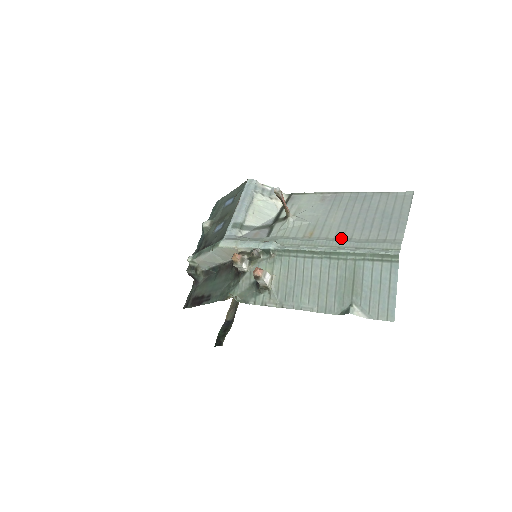
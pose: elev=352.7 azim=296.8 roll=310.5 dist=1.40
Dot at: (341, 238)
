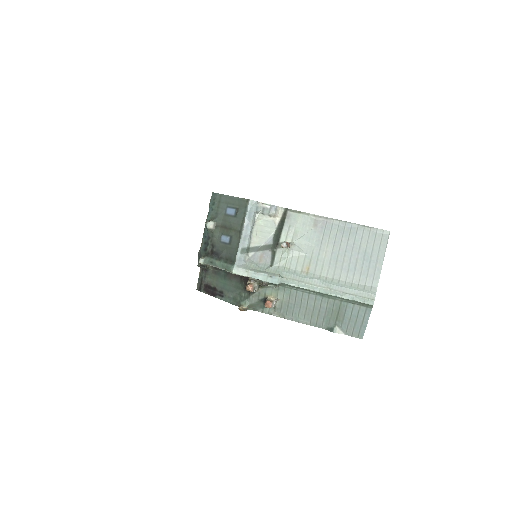
Dot at: (332, 279)
